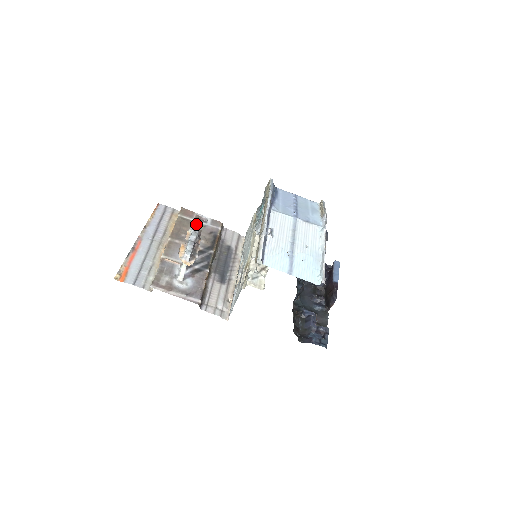
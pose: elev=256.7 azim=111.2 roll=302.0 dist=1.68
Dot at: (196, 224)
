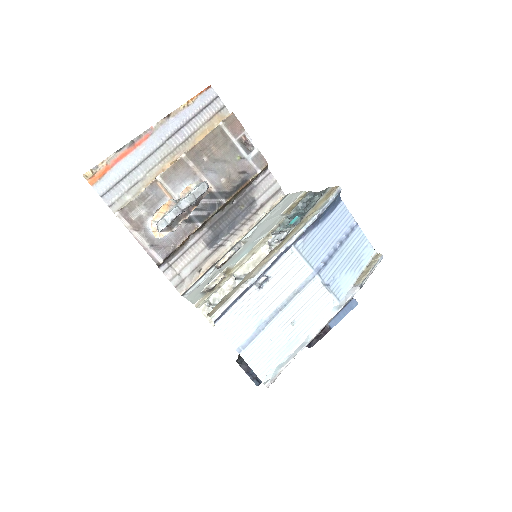
Dot at: (204, 184)
